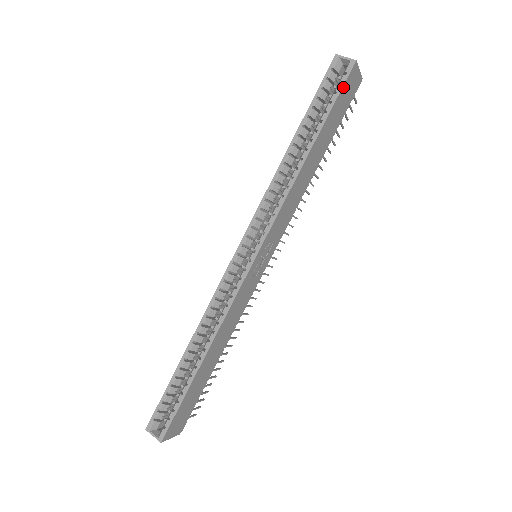
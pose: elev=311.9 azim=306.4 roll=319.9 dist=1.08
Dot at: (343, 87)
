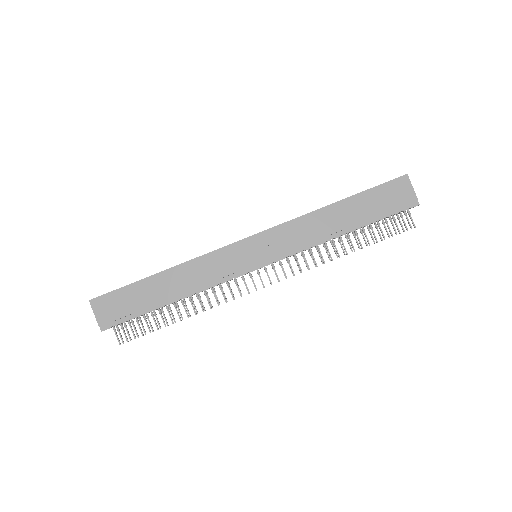
Dot at: (387, 183)
